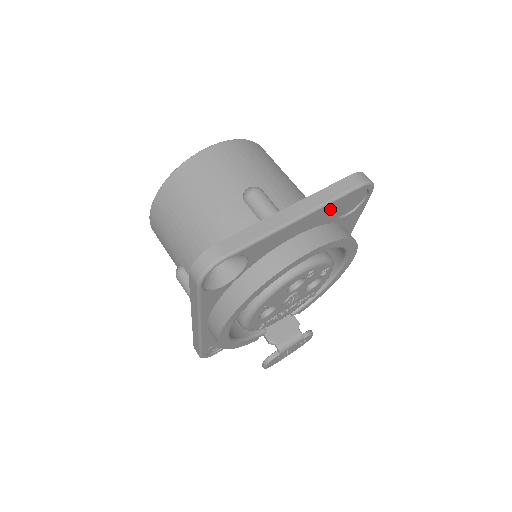
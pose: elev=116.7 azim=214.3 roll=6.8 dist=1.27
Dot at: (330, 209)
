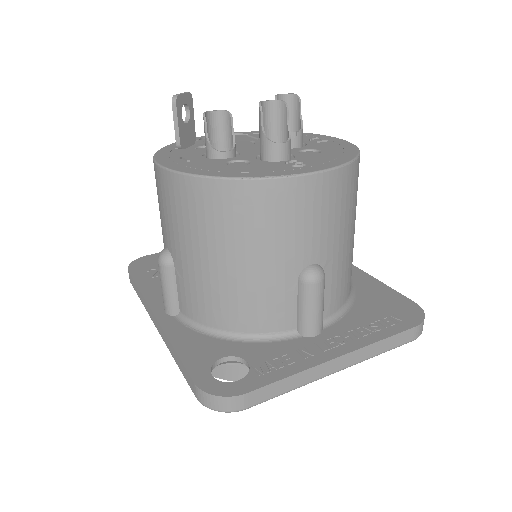
Dot at: occluded
